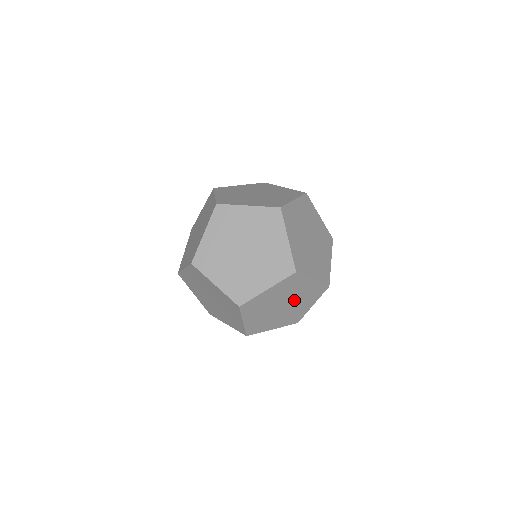
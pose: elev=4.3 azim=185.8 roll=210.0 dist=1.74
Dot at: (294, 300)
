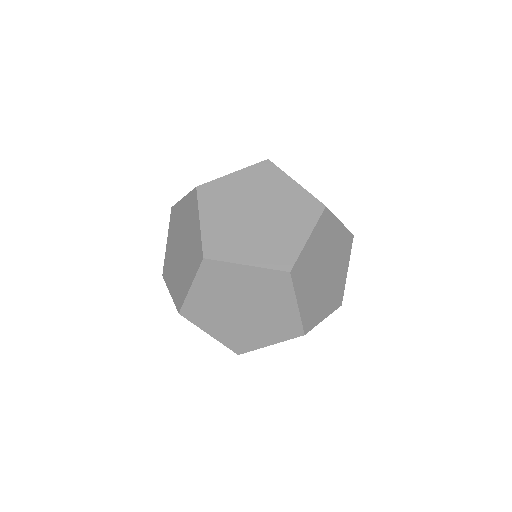
Dot at: (332, 260)
